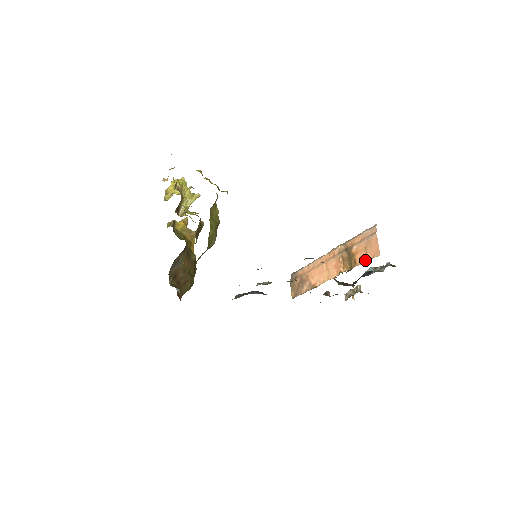
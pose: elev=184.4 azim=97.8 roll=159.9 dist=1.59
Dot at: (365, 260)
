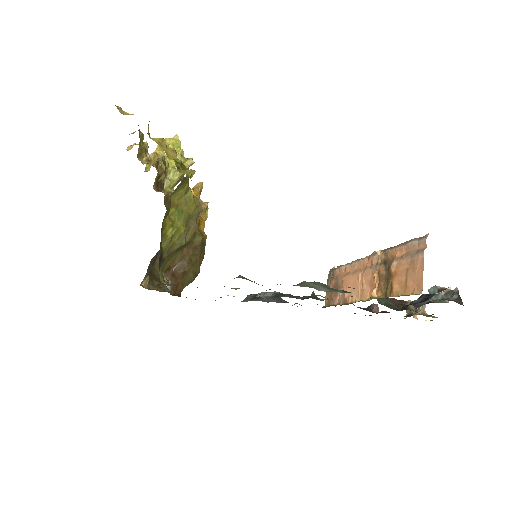
Dot at: (403, 292)
